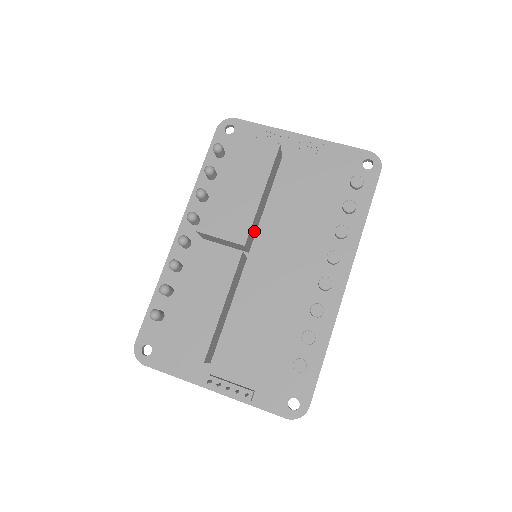
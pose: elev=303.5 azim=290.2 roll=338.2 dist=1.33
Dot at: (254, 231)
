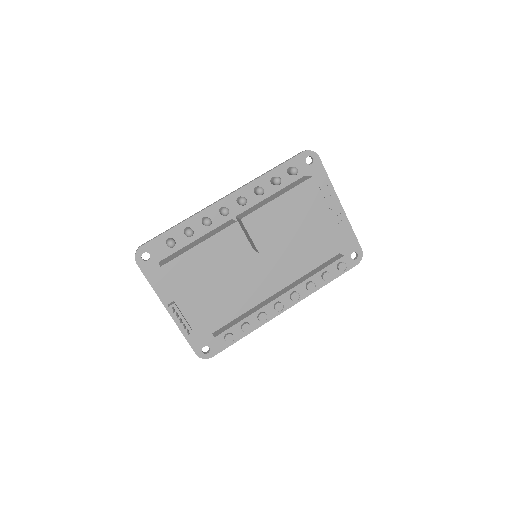
Dot at: occluded
